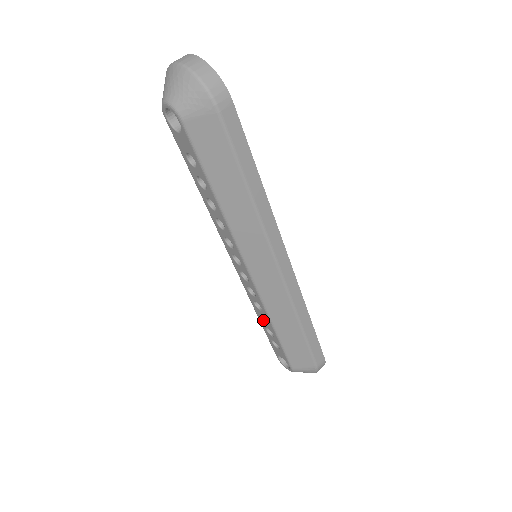
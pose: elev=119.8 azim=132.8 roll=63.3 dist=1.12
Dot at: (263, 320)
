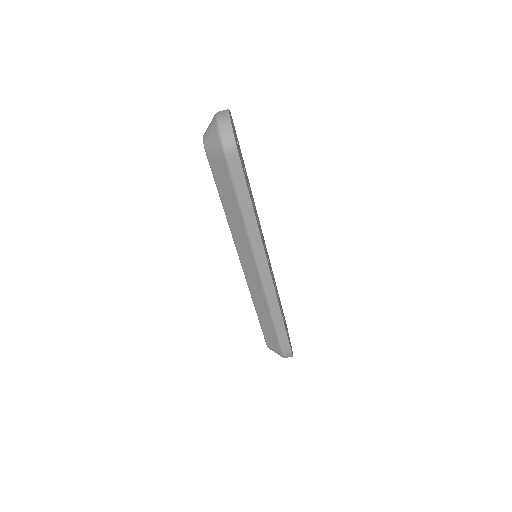
Dot at: occluded
